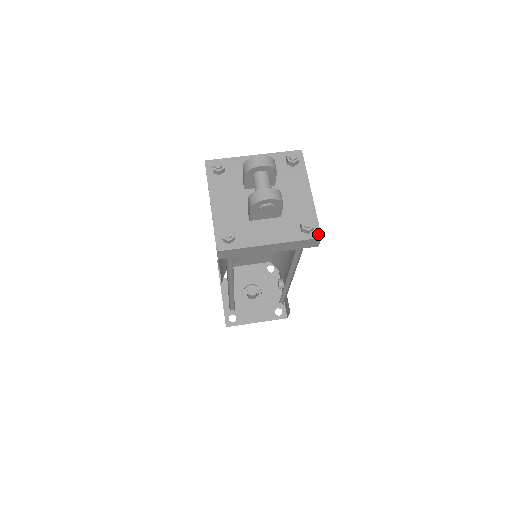
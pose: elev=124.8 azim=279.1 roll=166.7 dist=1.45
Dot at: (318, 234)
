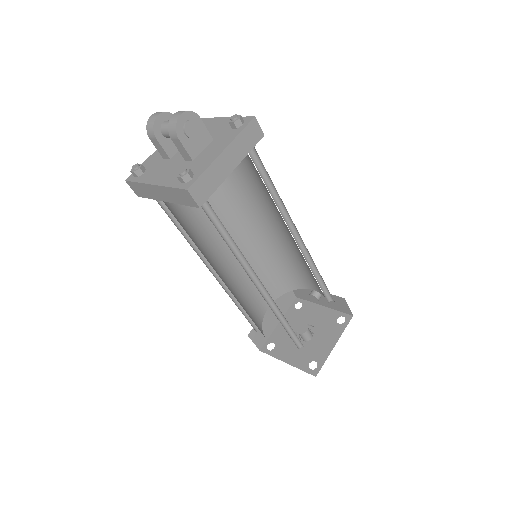
Dot at: (250, 118)
